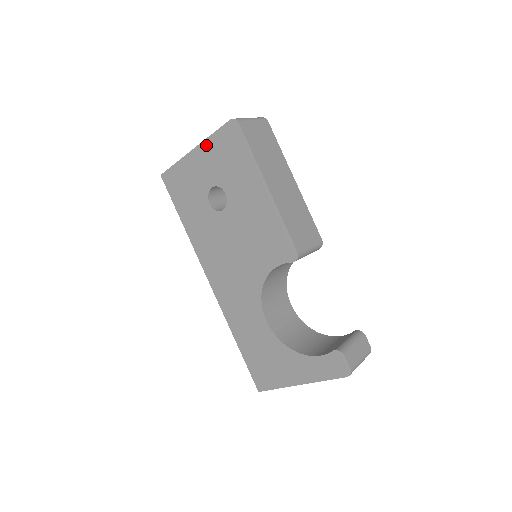
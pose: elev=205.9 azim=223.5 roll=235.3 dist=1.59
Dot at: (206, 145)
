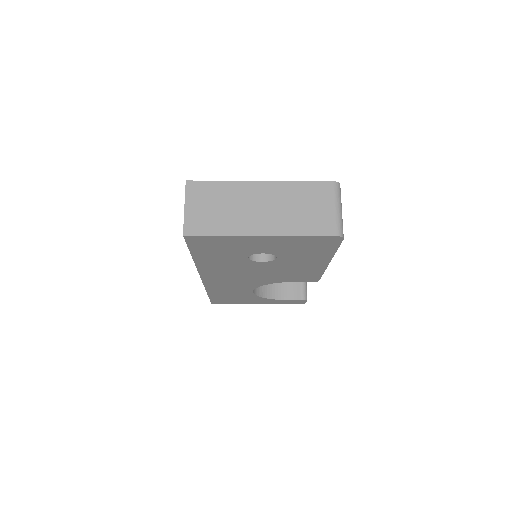
Dot at: (284, 238)
